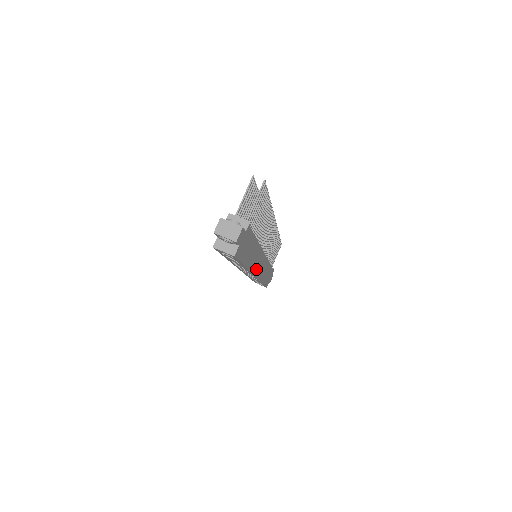
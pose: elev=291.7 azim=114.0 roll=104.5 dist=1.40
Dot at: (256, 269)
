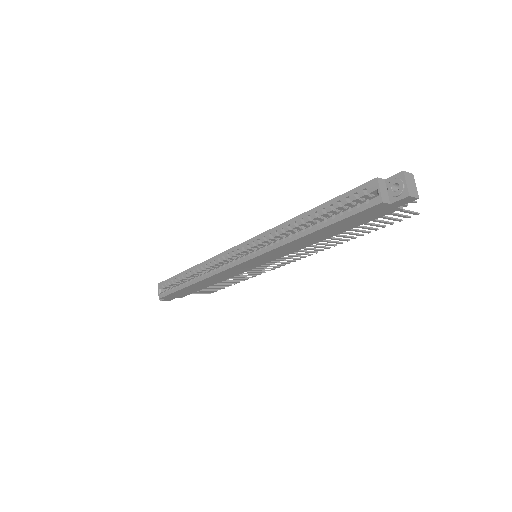
Dot at: (258, 258)
